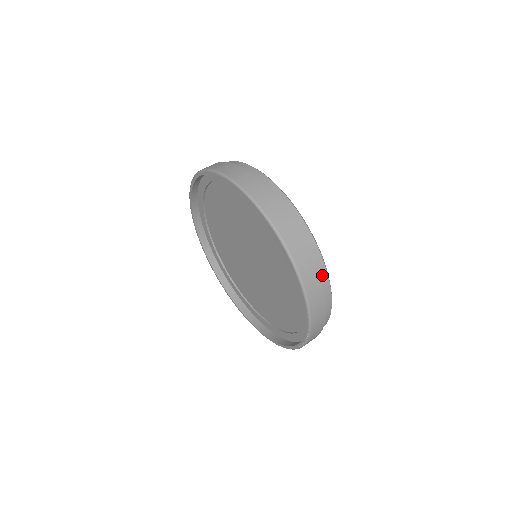
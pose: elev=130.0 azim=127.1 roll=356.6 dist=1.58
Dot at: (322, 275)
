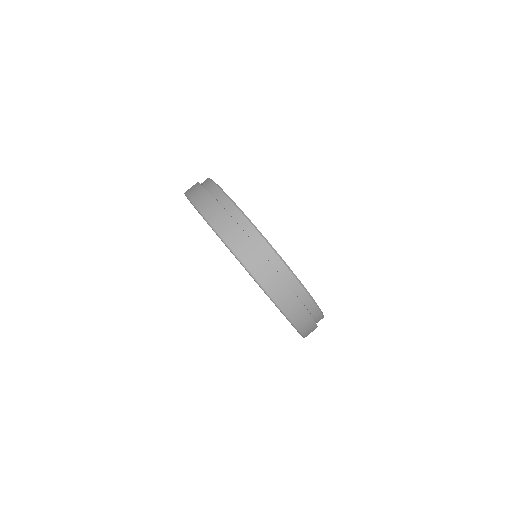
Dot at: occluded
